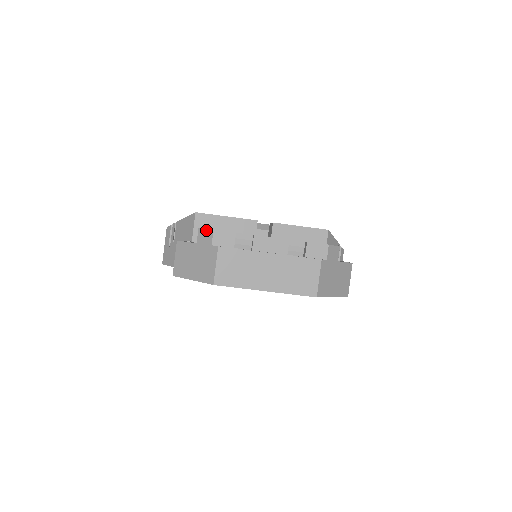
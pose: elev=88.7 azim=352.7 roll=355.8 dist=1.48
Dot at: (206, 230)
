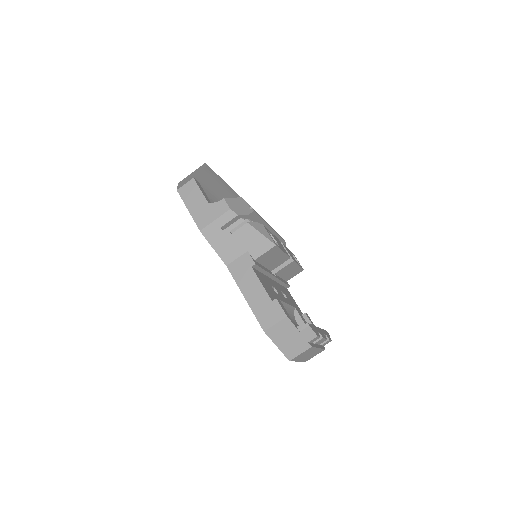
Dot at: (313, 332)
